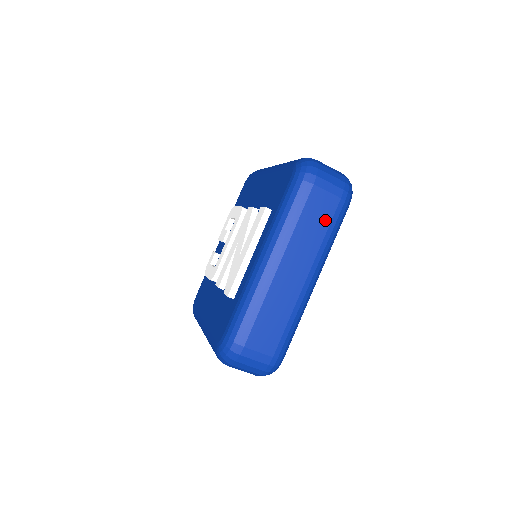
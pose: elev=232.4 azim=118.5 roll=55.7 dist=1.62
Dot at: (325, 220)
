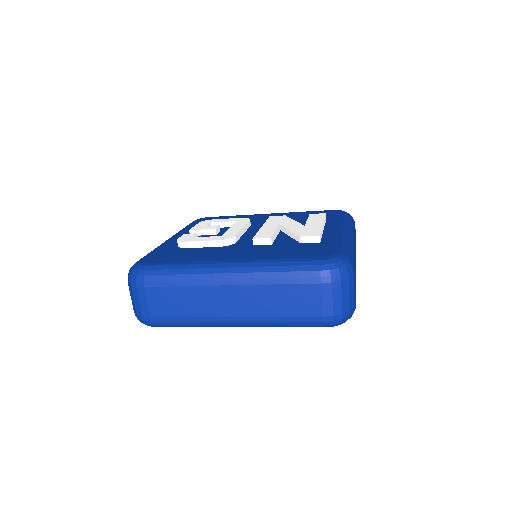
Dot at: occluded
